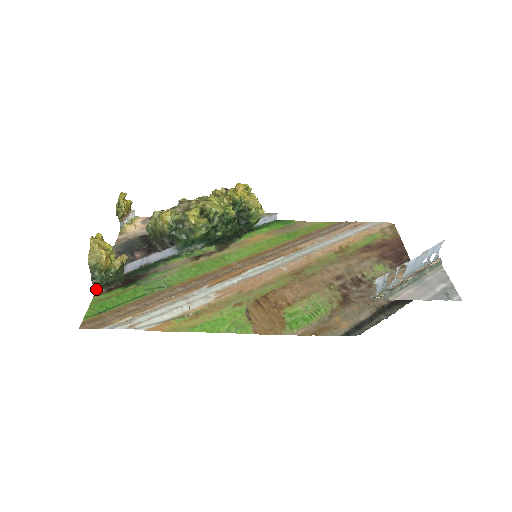
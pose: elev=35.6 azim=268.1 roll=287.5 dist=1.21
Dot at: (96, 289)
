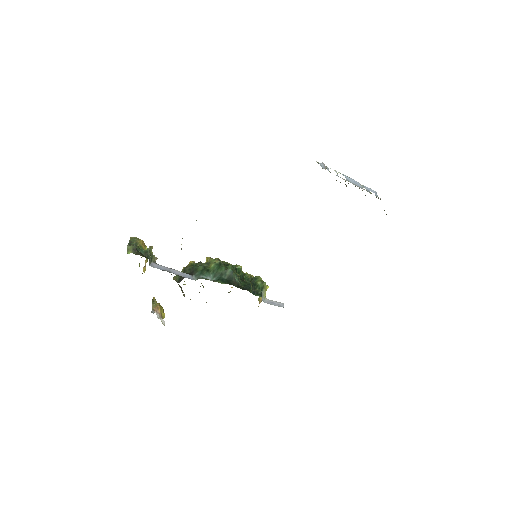
Dot at: occluded
